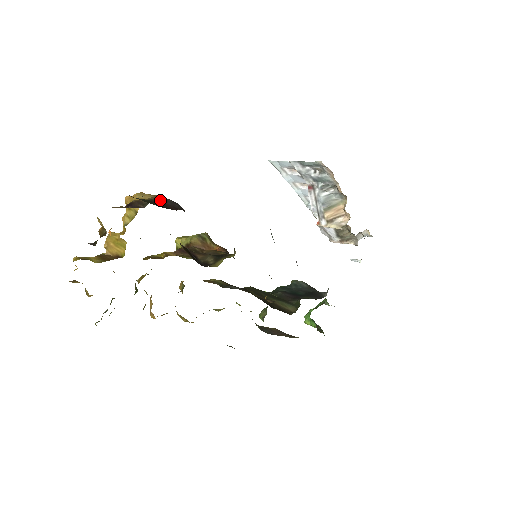
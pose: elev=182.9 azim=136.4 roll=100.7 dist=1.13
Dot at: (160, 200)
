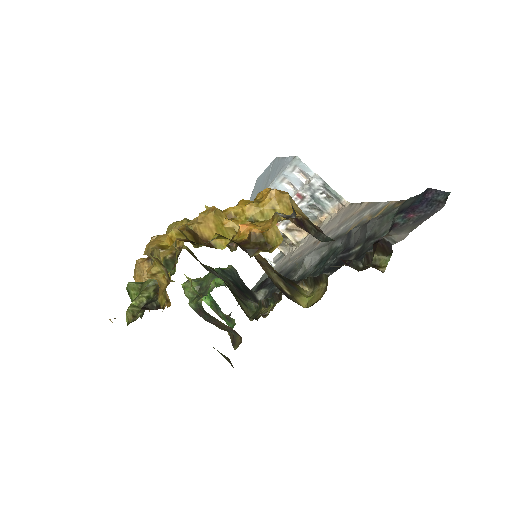
Dot at: (319, 229)
